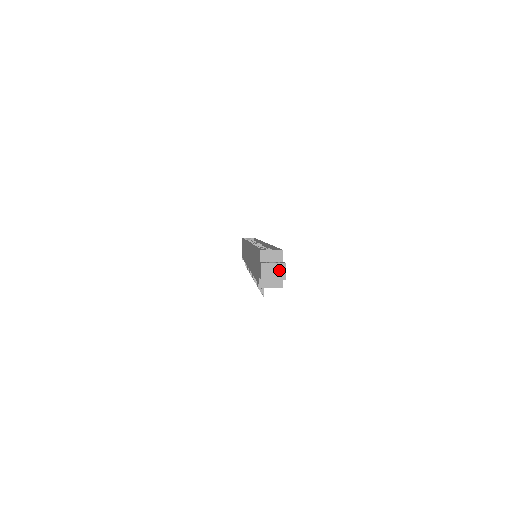
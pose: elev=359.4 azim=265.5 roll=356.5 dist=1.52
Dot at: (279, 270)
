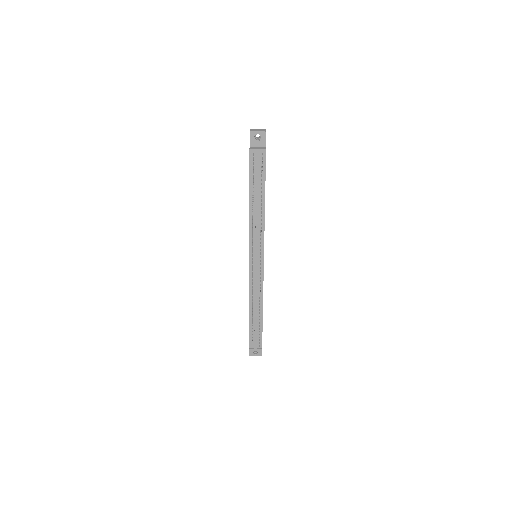
Dot at: (261, 130)
